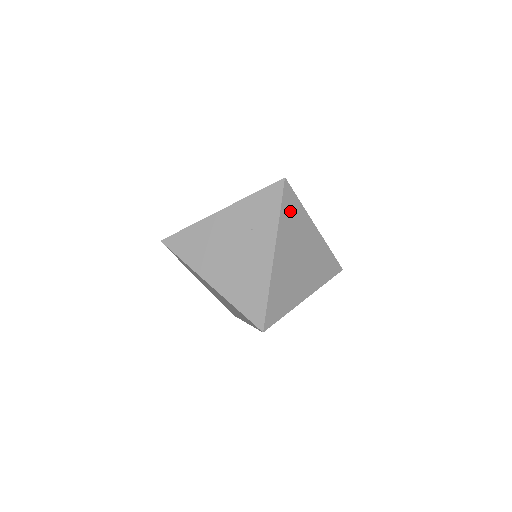
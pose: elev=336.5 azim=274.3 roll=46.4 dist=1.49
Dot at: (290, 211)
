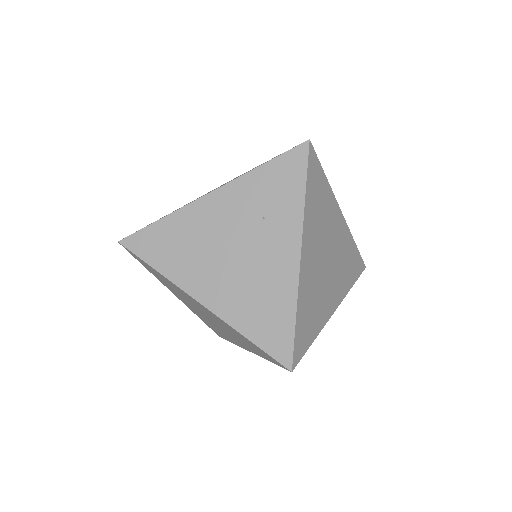
Dot at: (316, 189)
